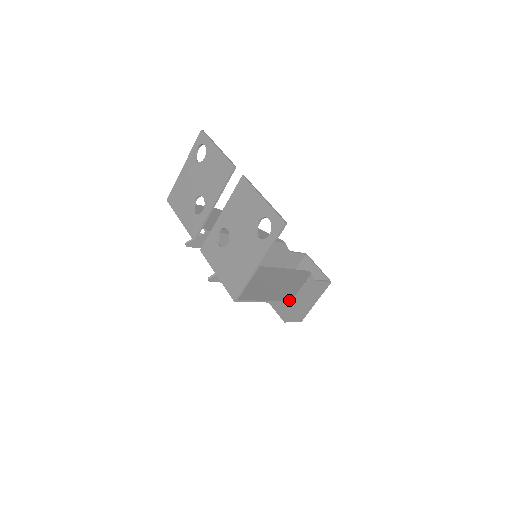
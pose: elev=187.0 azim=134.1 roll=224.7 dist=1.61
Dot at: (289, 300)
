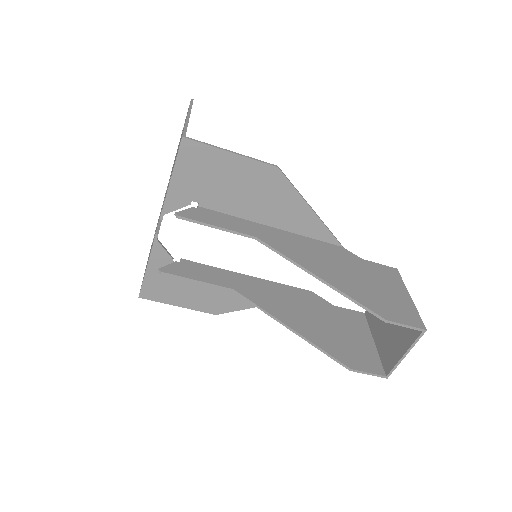
Dot at: (275, 167)
